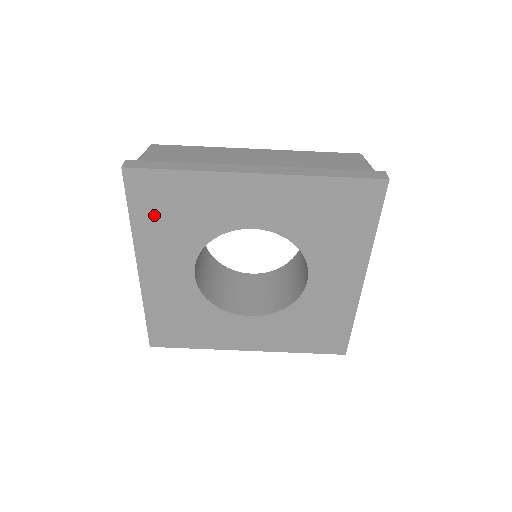
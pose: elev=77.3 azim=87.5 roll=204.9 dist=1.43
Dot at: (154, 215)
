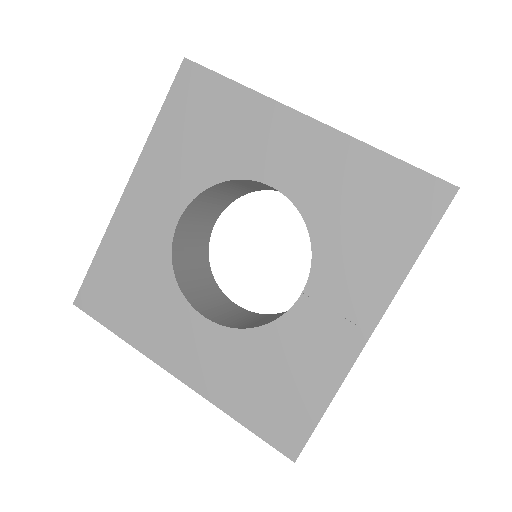
Dot at: (182, 124)
